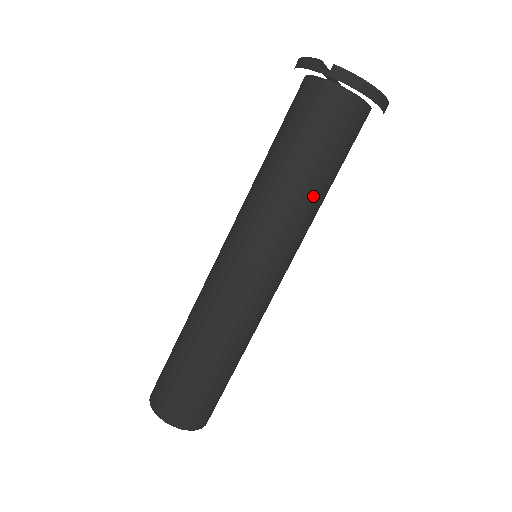
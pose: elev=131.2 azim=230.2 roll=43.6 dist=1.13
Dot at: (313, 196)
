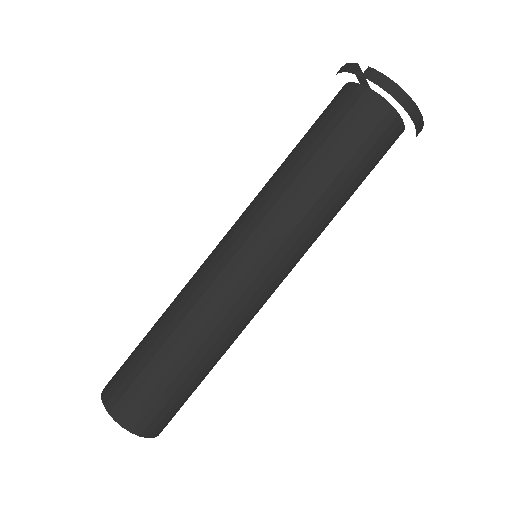
Dot at: (325, 196)
